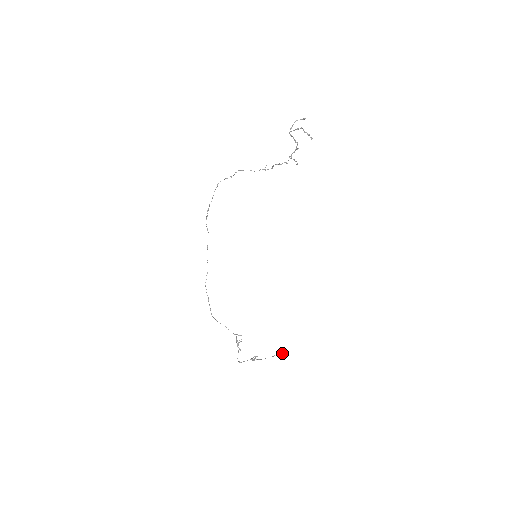
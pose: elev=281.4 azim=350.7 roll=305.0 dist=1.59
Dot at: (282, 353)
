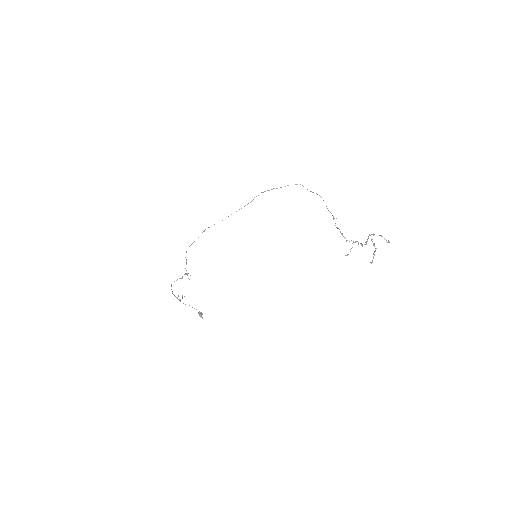
Dot at: (200, 314)
